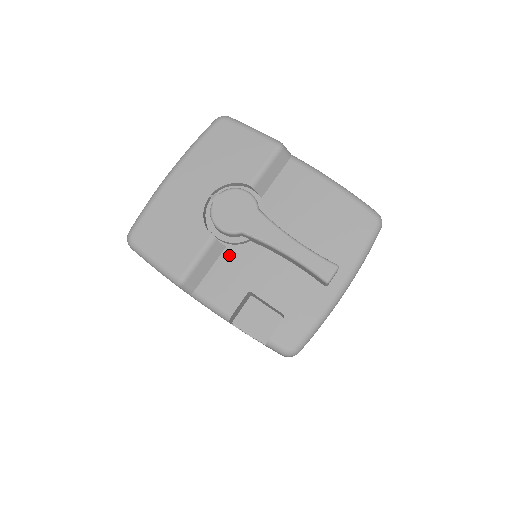
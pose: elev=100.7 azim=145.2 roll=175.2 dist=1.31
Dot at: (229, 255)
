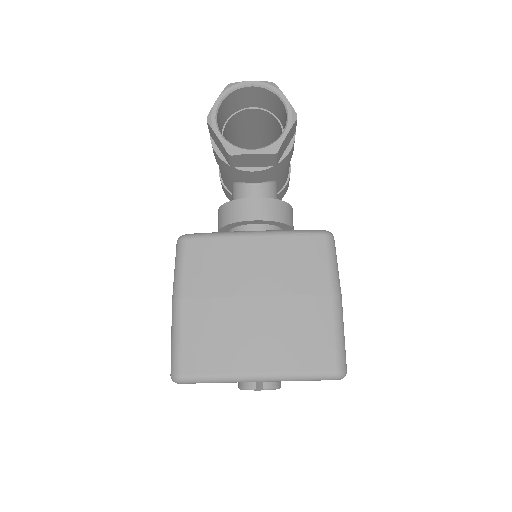
Dot at: occluded
